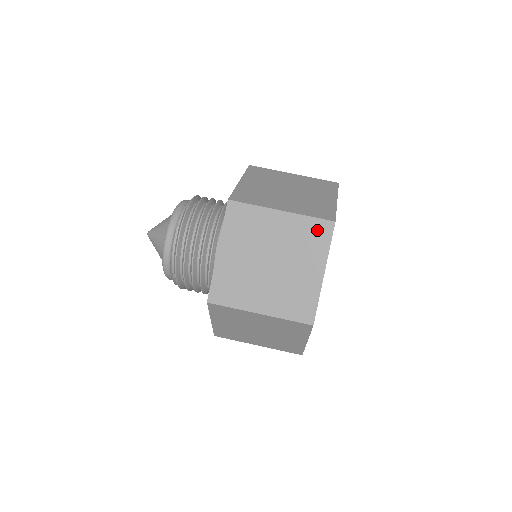
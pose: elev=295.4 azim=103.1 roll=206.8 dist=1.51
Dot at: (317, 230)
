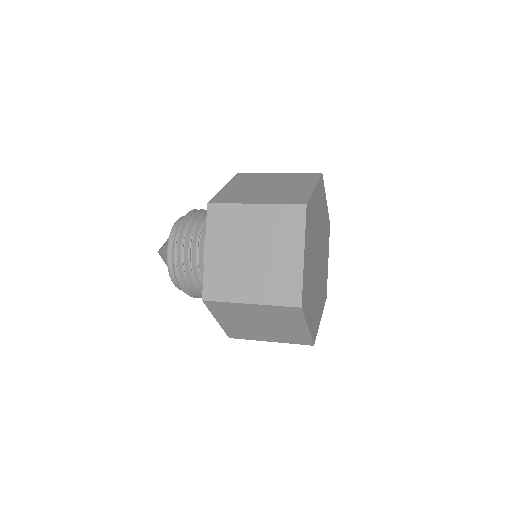
Dot at: (291, 216)
